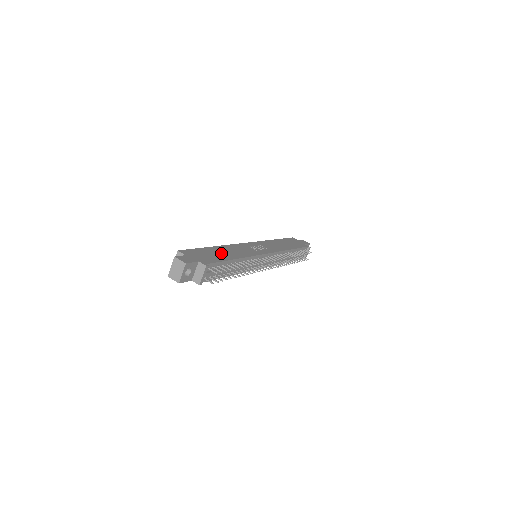
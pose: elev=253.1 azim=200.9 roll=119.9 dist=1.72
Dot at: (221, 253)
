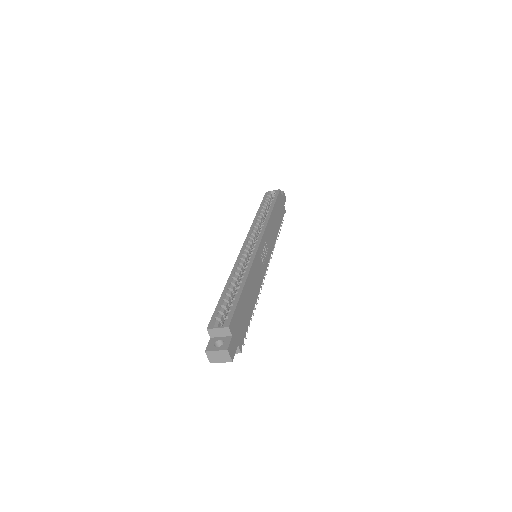
Dot at: (248, 301)
